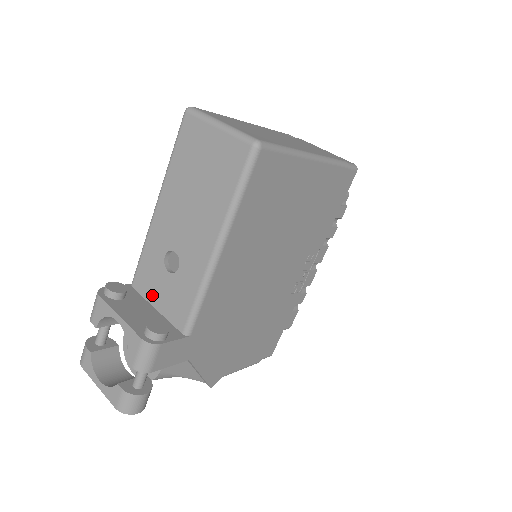
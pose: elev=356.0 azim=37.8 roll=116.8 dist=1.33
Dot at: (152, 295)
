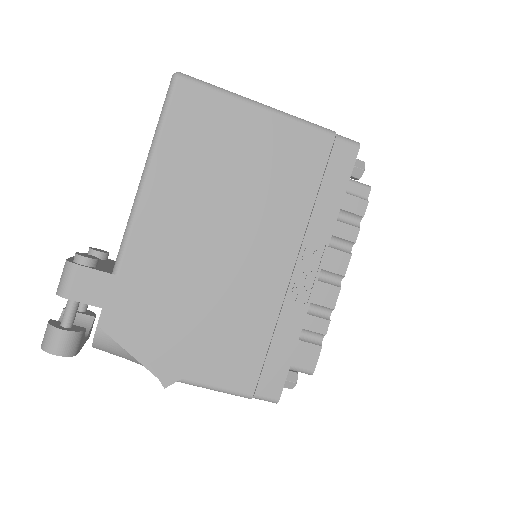
Dot at: occluded
